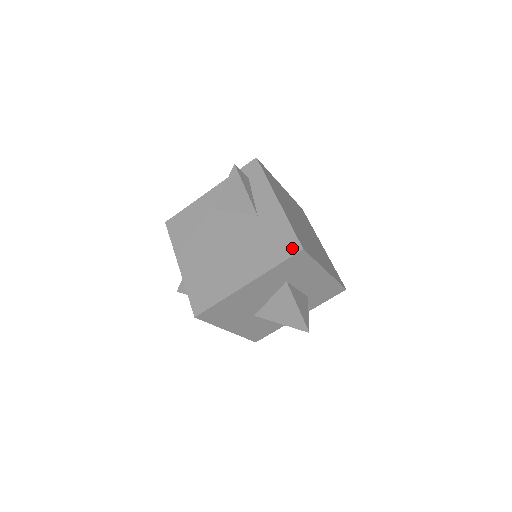
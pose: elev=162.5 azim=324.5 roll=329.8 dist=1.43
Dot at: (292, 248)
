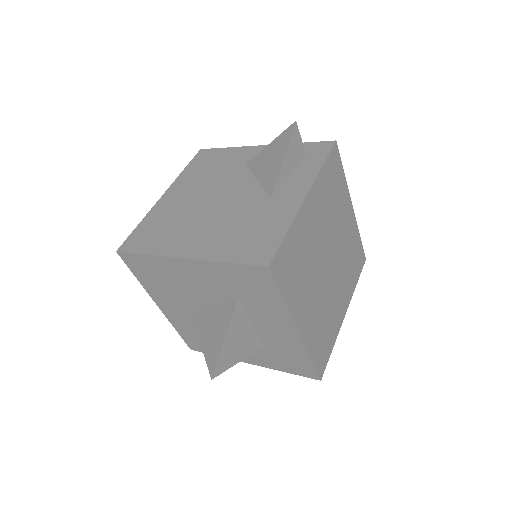
Dot at: (260, 256)
